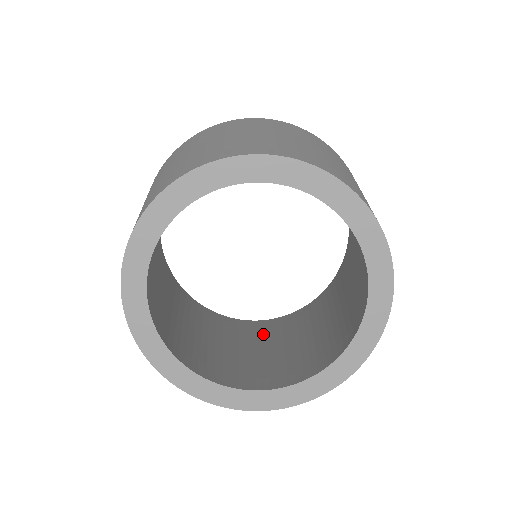
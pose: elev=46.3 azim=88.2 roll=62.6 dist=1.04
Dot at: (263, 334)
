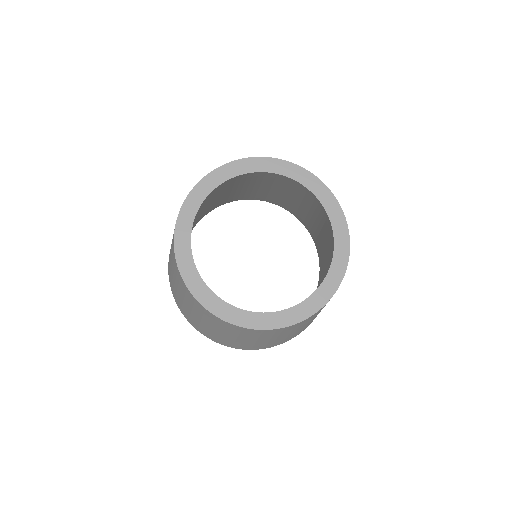
Dot at: occluded
